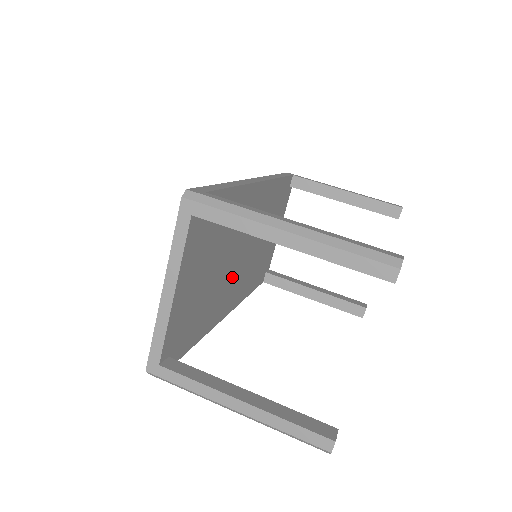
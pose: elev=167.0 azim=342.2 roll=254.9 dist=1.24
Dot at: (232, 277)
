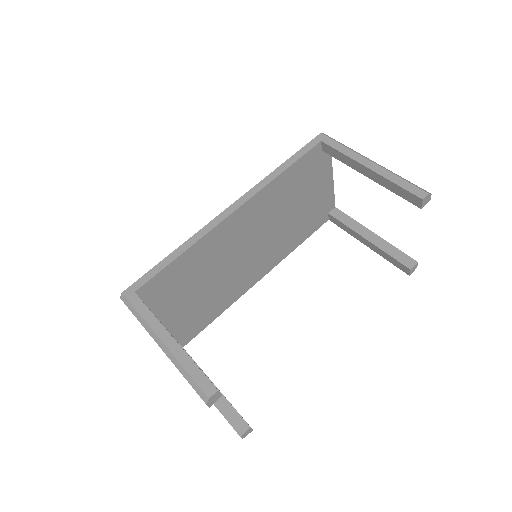
Dot at: (243, 268)
